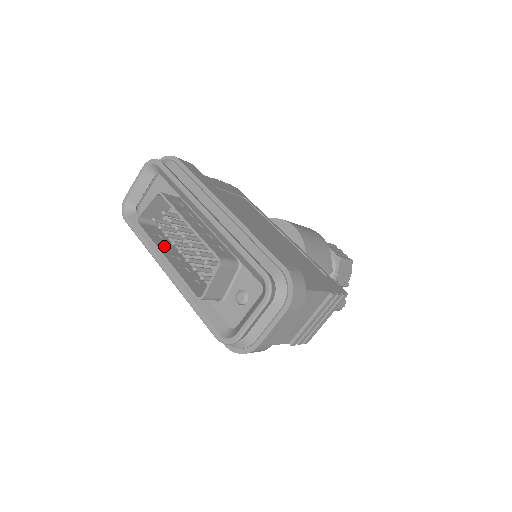
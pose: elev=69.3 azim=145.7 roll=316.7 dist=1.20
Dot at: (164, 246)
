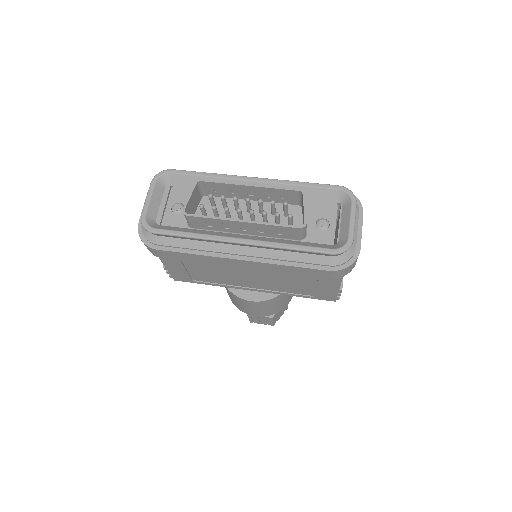
Dot at: (224, 224)
